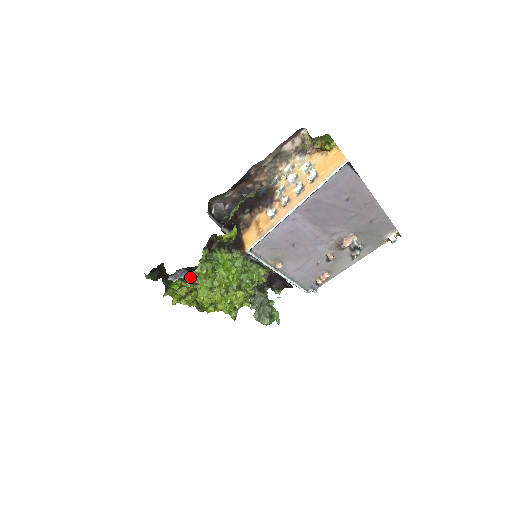
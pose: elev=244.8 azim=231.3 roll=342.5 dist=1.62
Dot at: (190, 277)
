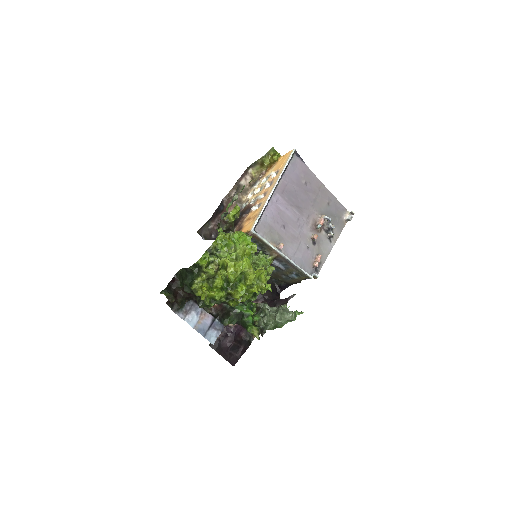
Dot at: (216, 244)
